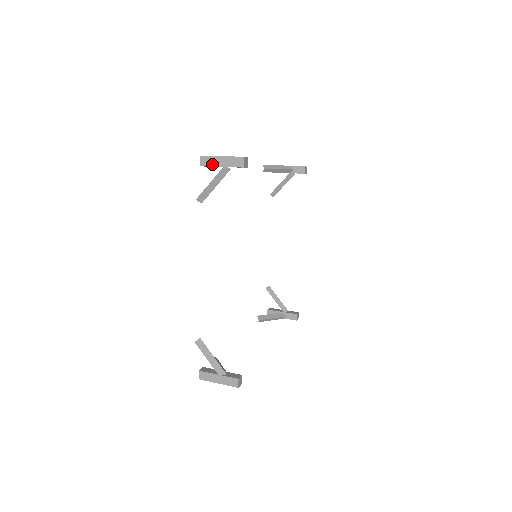
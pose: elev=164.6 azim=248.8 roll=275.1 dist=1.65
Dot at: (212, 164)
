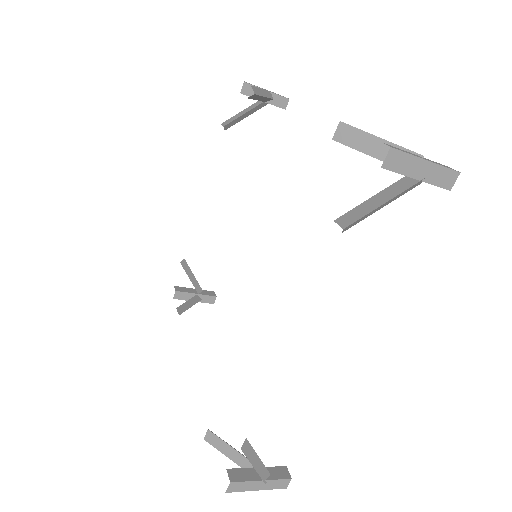
Dot at: (404, 170)
